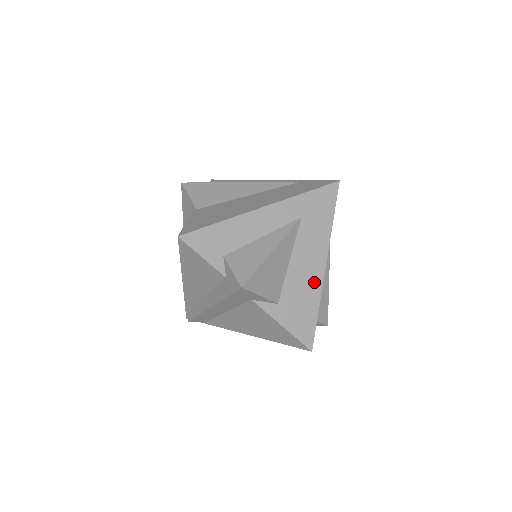
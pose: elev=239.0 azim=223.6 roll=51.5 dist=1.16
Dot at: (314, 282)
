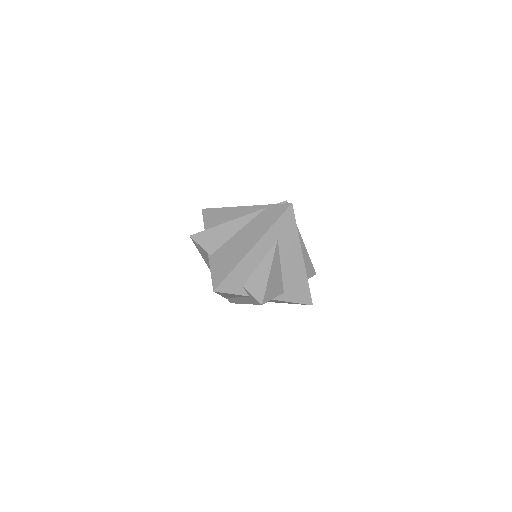
Dot at: (300, 270)
